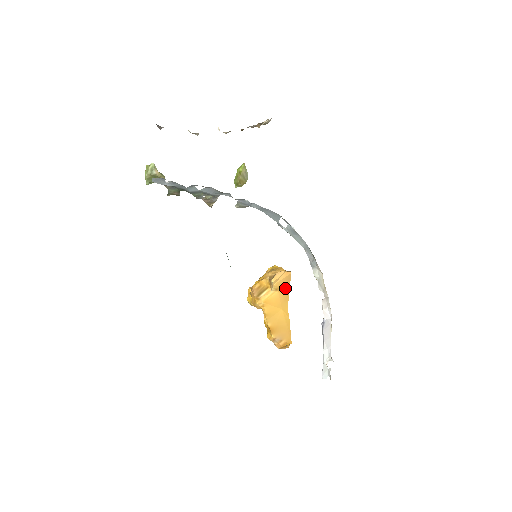
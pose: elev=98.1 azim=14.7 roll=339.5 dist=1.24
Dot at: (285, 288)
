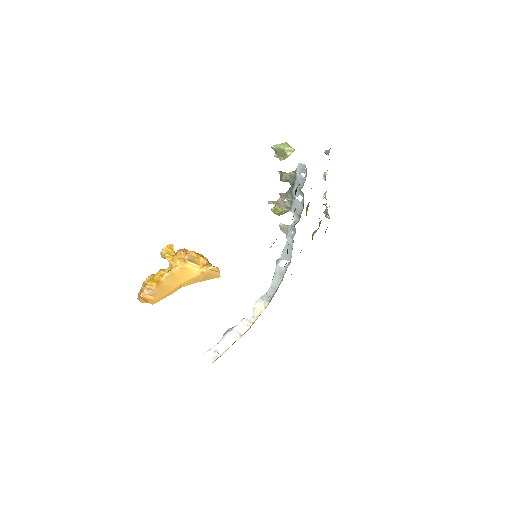
Dot at: (204, 278)
